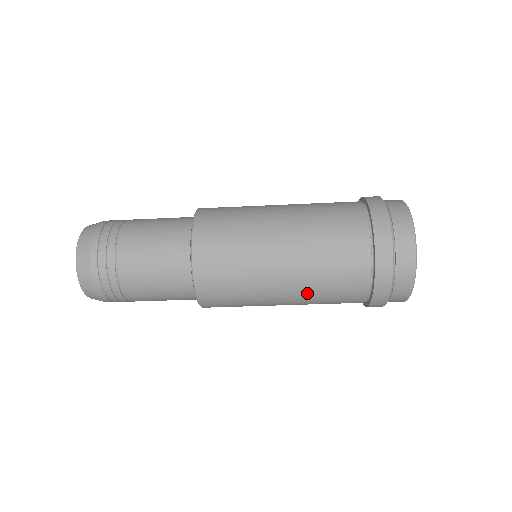
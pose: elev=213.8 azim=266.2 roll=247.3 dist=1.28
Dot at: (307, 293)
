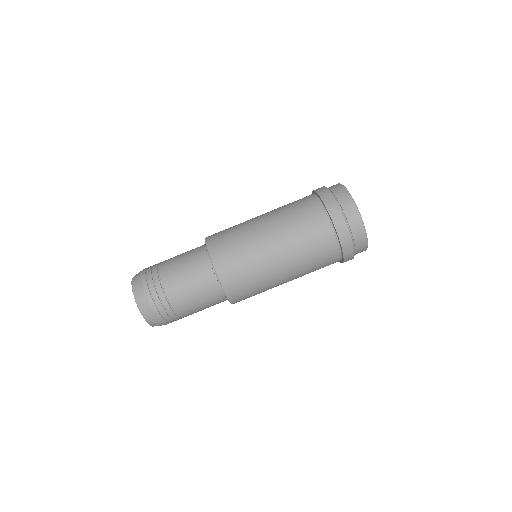
Dot at: (297, 260)
